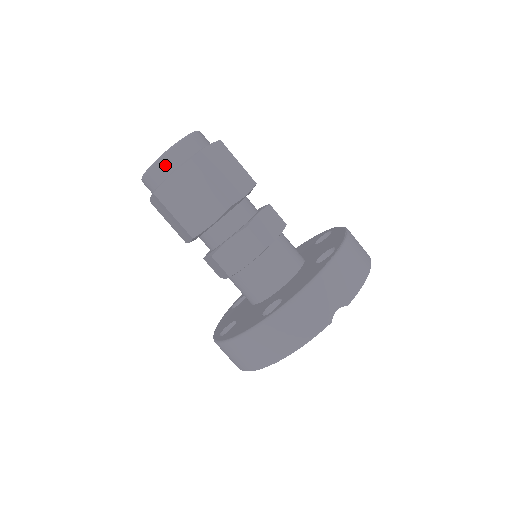
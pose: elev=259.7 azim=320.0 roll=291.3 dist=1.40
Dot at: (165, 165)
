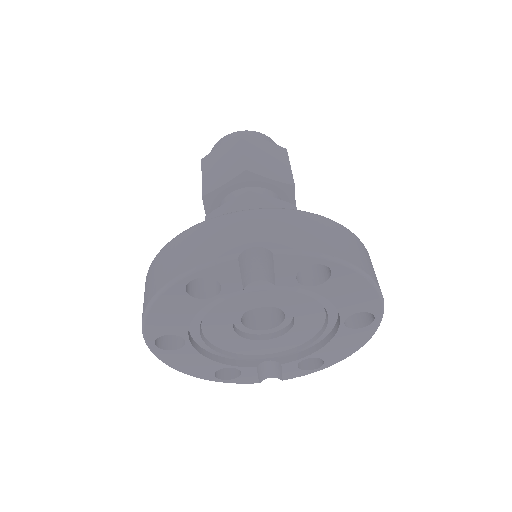
Dot at: (224, 141)
